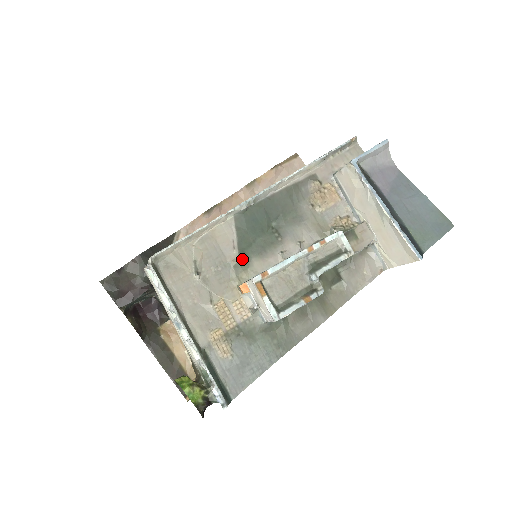
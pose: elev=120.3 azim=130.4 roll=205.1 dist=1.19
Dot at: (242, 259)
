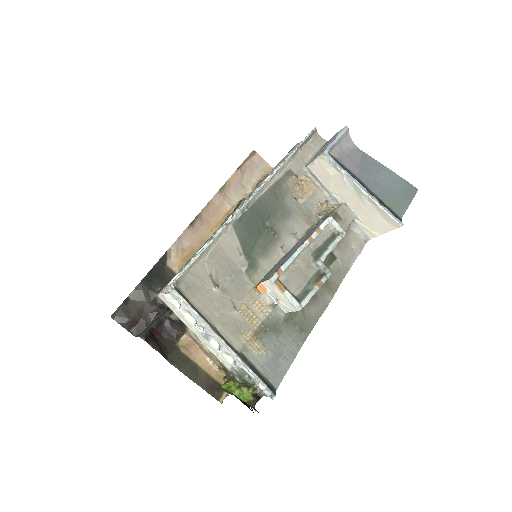
Dot at: (250, 263)
